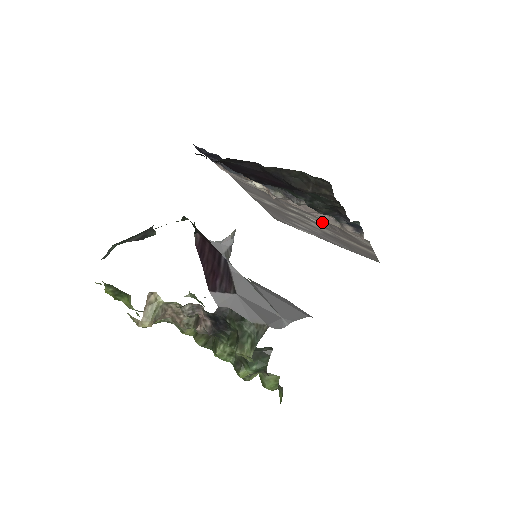
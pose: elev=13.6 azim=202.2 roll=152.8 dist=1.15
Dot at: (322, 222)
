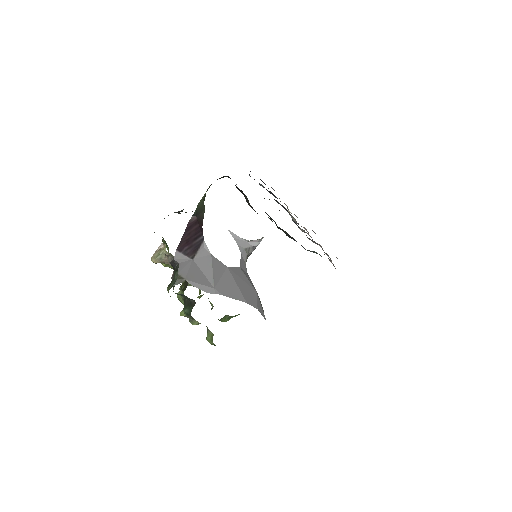
Dot at: occluded
